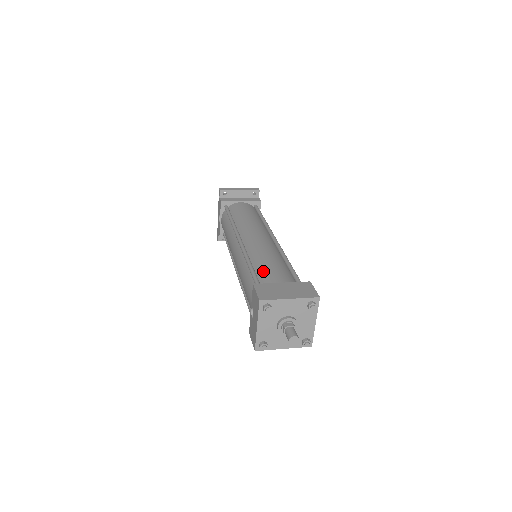
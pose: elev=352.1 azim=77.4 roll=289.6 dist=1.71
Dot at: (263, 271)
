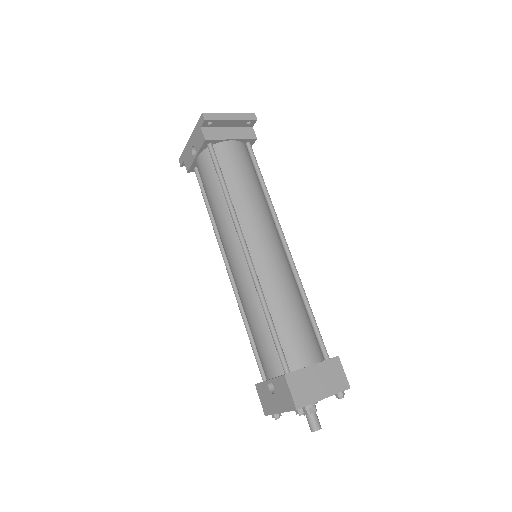
Dot at: (287, 334)
